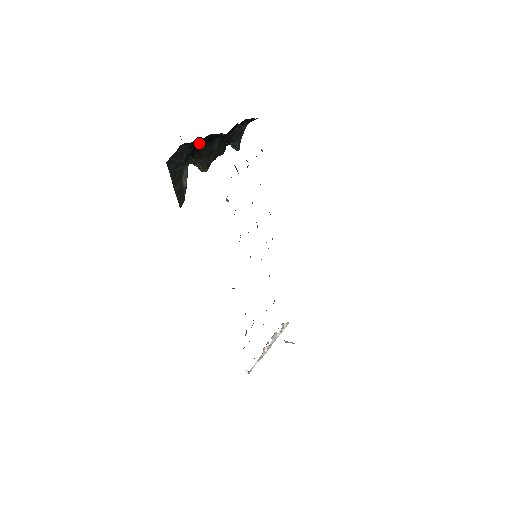
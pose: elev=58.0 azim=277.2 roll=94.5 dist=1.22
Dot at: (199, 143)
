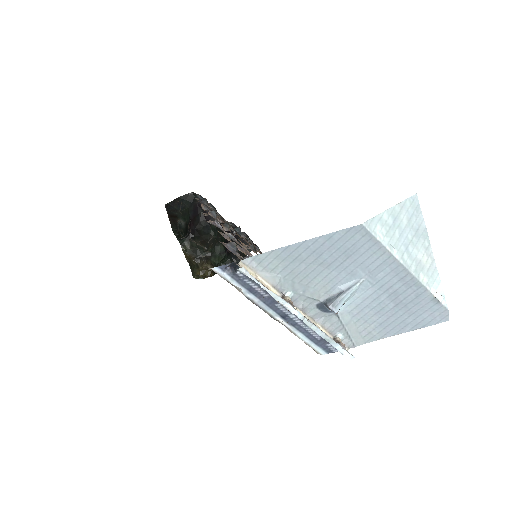
Dot at: (194, 209)
